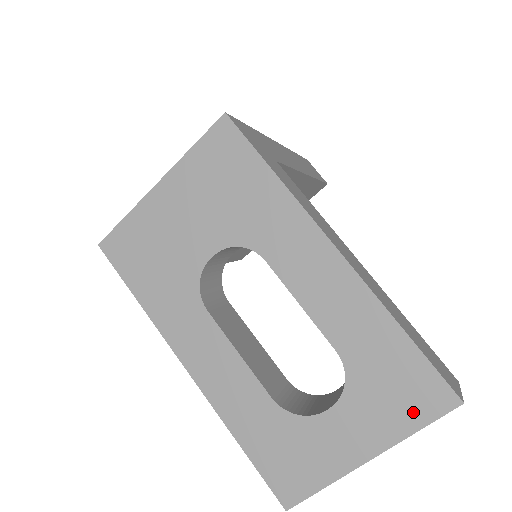
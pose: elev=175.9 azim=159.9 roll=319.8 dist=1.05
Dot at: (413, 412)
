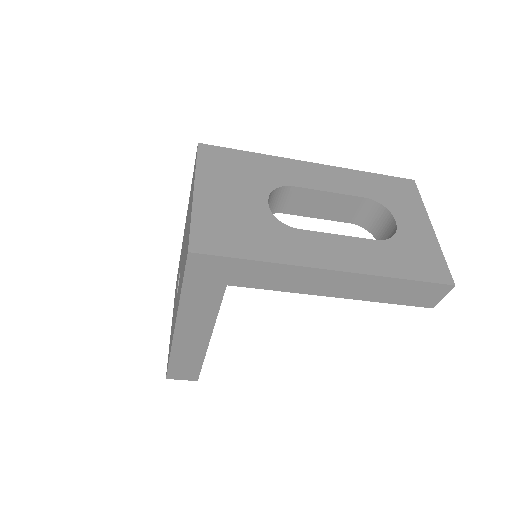
Dot at: (412, 196)
